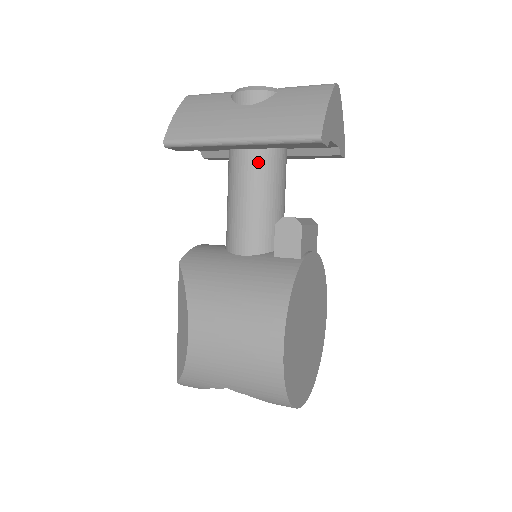
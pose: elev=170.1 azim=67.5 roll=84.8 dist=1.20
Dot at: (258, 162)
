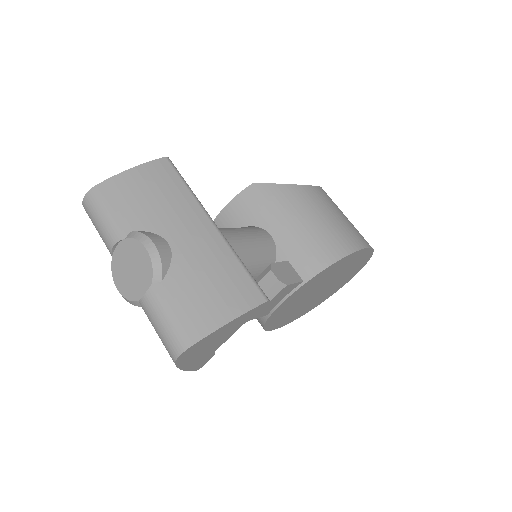
Dot at: occluded
